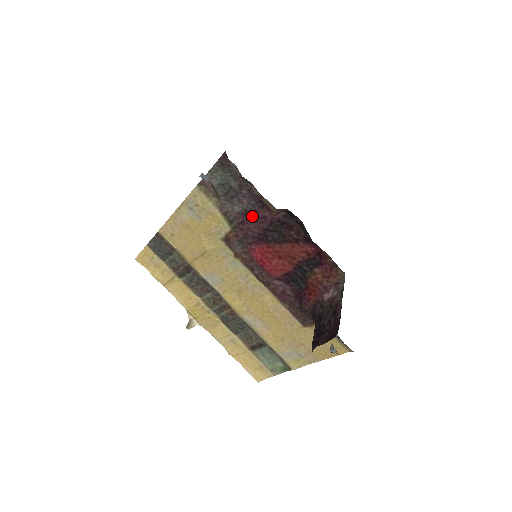
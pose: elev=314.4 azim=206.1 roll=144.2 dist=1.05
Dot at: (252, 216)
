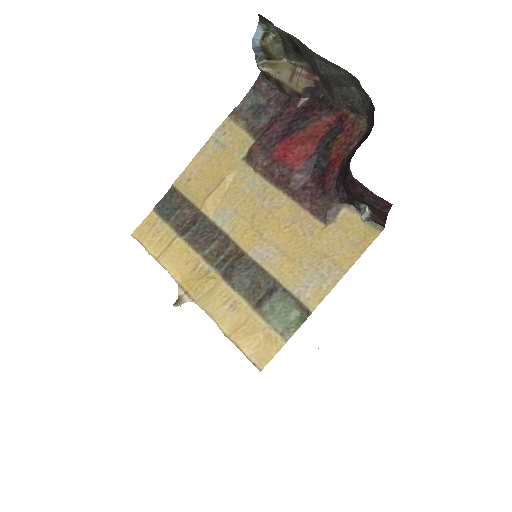
Dot at: (278, 118)
